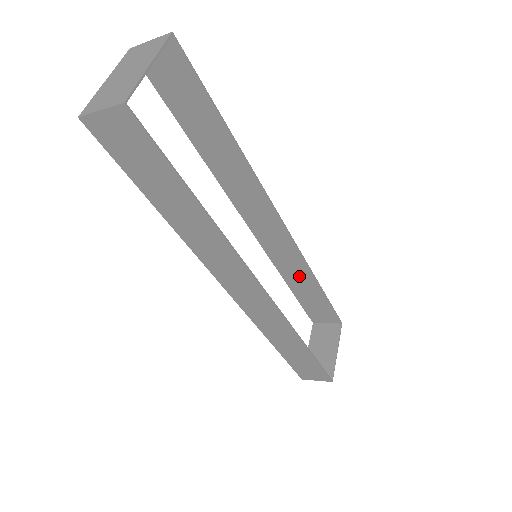
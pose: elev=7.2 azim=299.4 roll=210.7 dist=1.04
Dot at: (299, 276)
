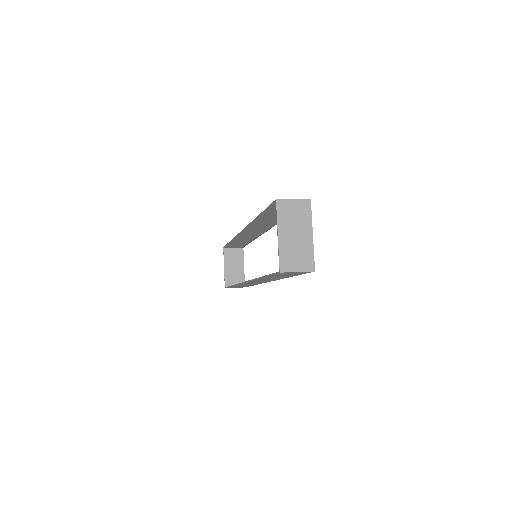
Dot at: (245, 239)
